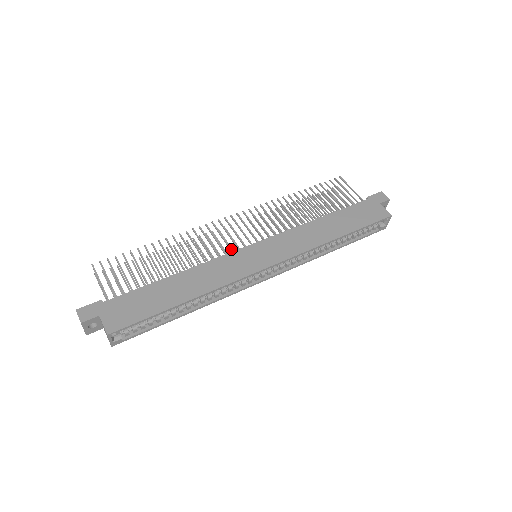
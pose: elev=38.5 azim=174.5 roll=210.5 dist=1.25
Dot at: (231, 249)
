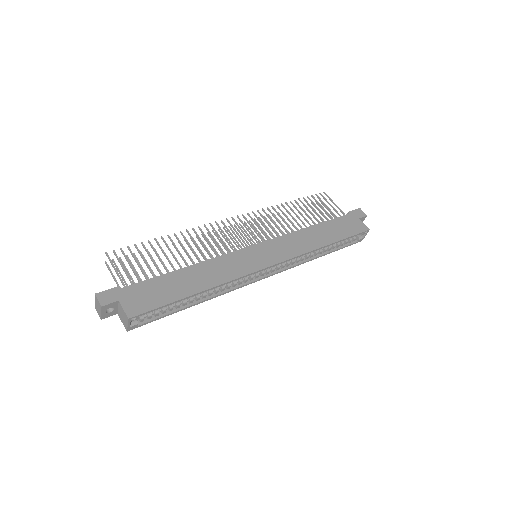
Dot at: (235, 248)
